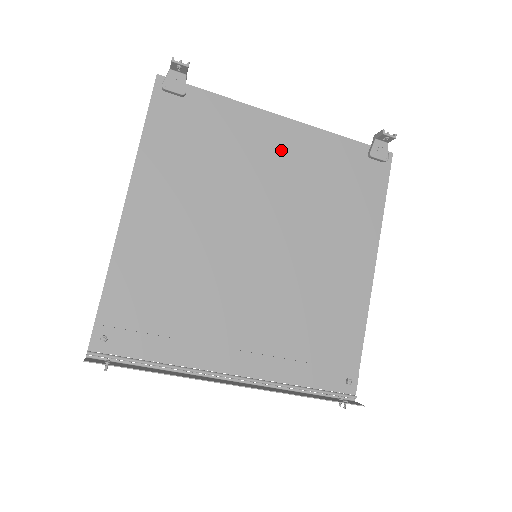
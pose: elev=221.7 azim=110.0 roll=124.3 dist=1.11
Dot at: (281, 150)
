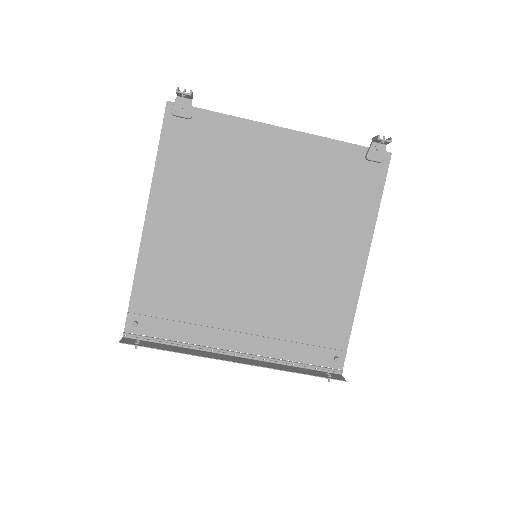
Dot at: (280, 160)
